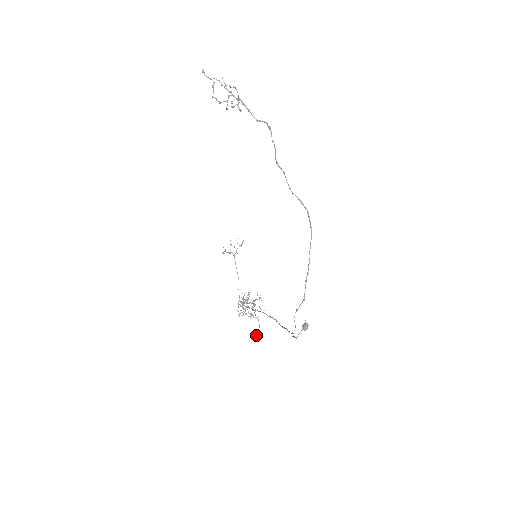
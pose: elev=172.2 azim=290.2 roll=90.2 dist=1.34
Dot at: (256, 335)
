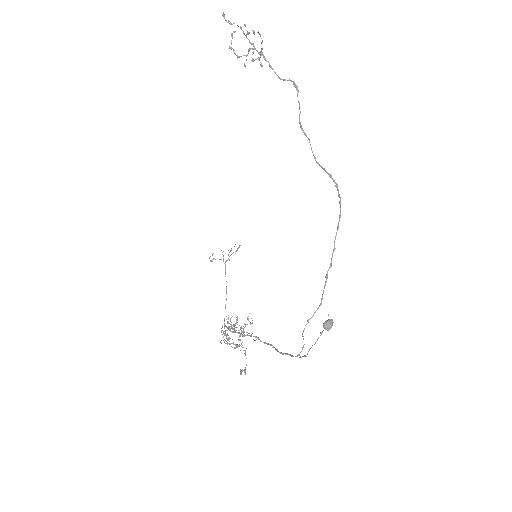
Dot at: (240, 371)
